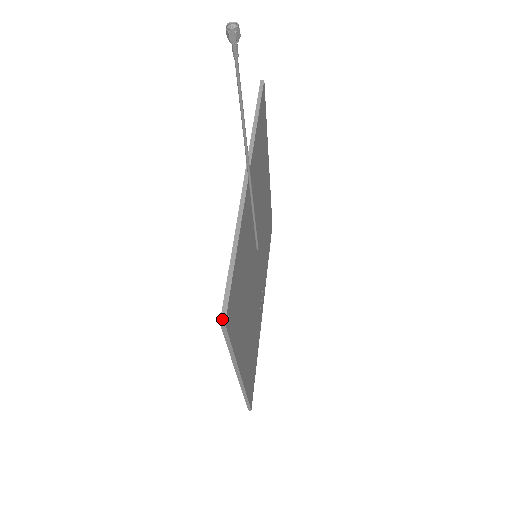
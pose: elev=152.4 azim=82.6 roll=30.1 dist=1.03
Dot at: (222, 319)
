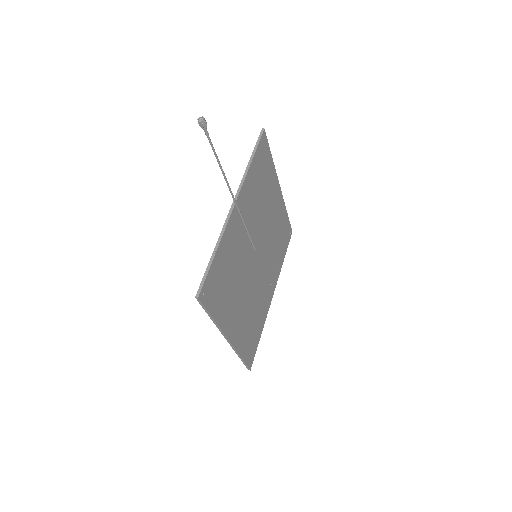
Dot at: (197, 295)
